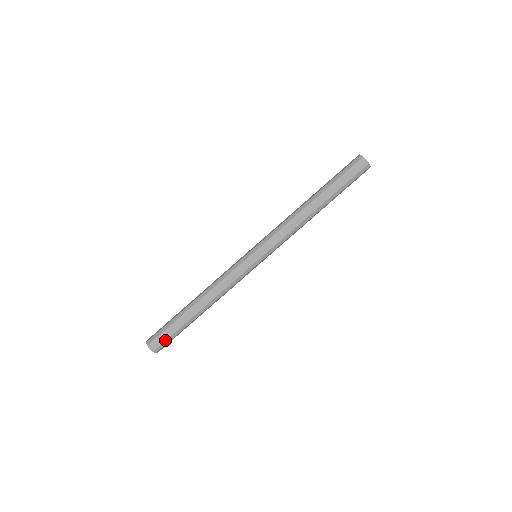
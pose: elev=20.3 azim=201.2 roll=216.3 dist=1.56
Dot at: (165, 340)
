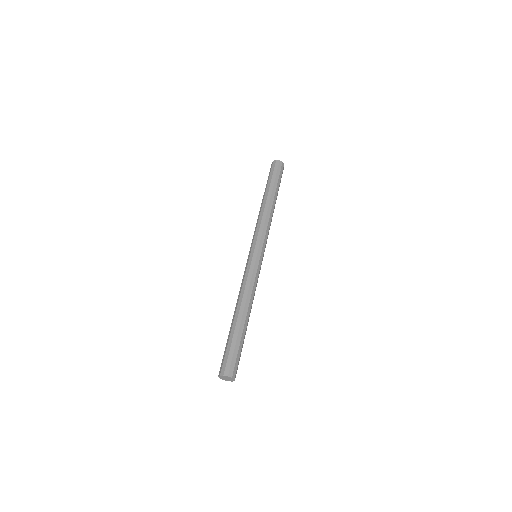
Dot at: (227, 358)
